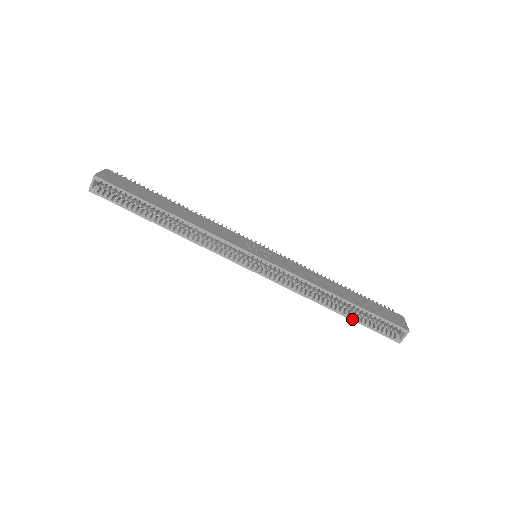
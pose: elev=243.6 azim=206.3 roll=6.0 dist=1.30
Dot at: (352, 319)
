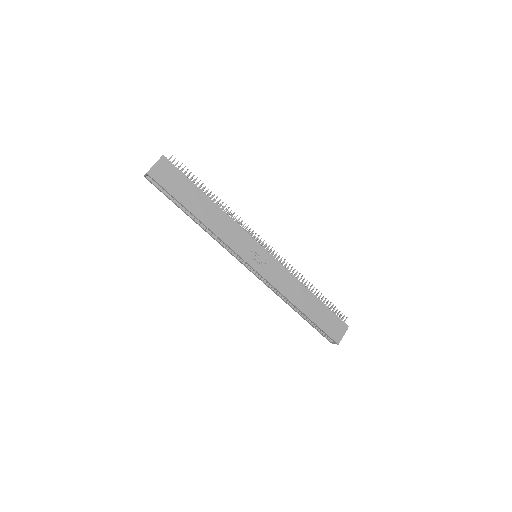
Dot at: (305, 319)
